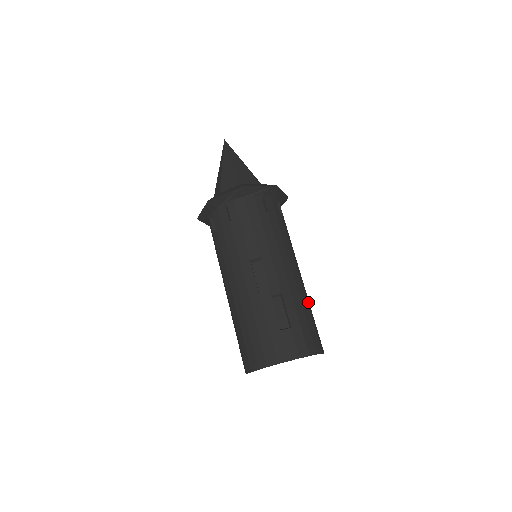
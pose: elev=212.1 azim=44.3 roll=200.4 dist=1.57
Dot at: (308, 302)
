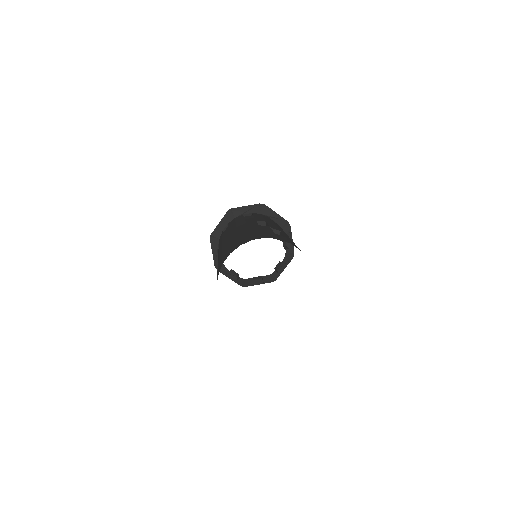
Dot at: occluded
